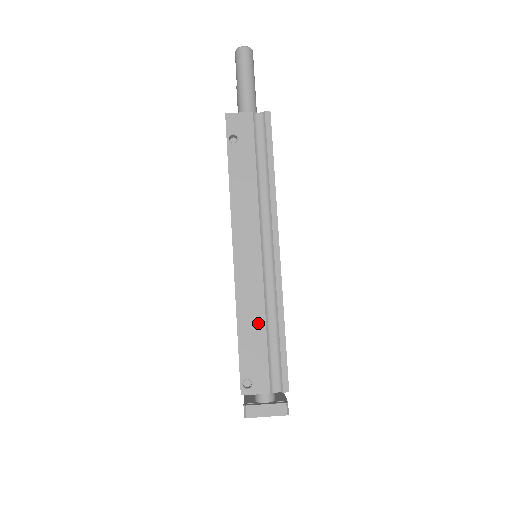
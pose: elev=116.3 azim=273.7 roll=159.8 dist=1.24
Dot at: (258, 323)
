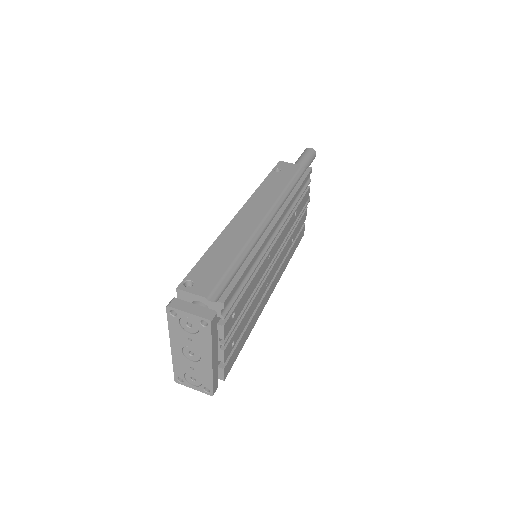
Dot at: (228, 252)
